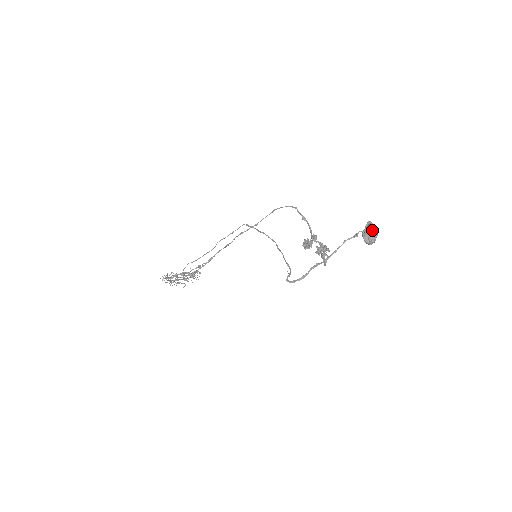
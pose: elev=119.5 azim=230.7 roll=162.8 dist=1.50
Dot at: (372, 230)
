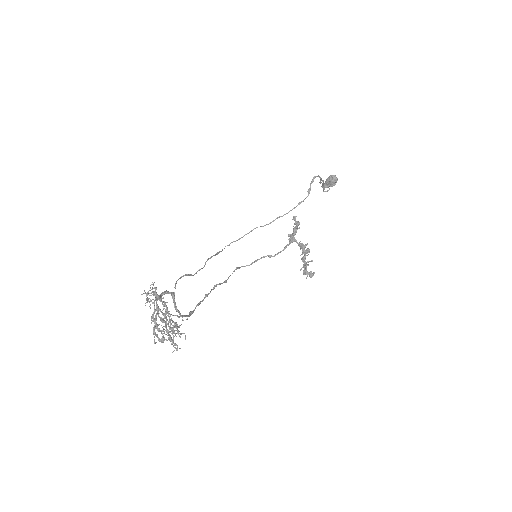
Dot at: occluded
